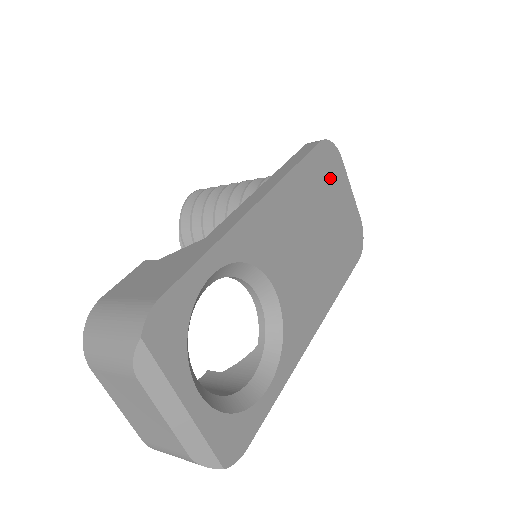
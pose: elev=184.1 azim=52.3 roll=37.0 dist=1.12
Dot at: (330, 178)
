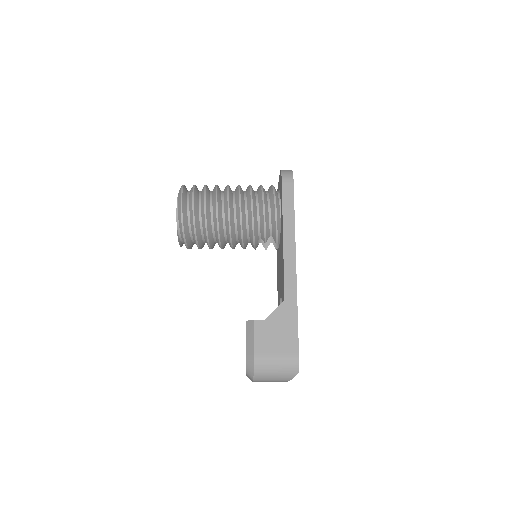
Dot at: occluded
